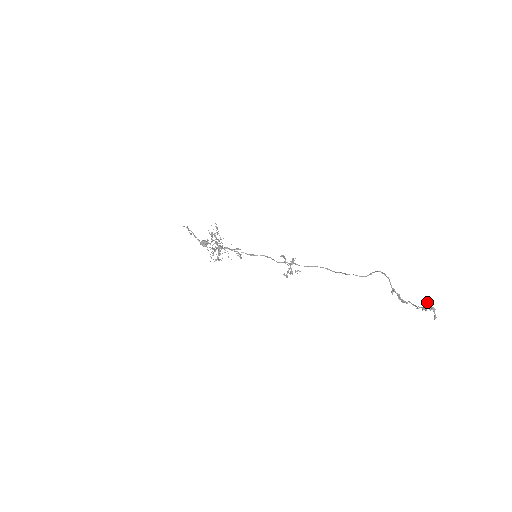
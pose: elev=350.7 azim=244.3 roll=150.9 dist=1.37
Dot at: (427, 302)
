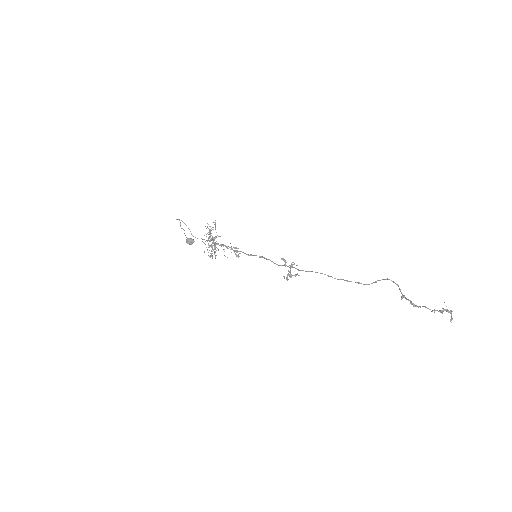
Dot at: occluded
